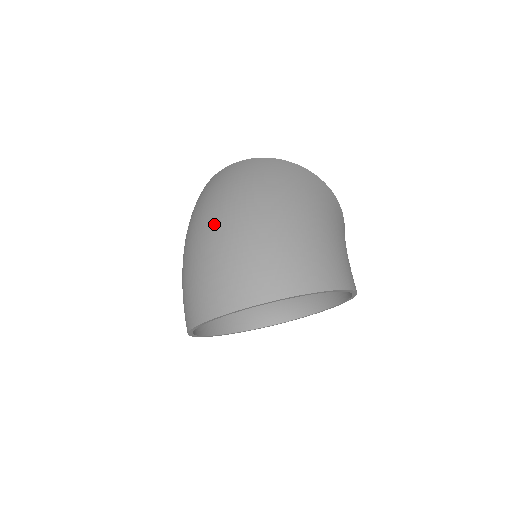
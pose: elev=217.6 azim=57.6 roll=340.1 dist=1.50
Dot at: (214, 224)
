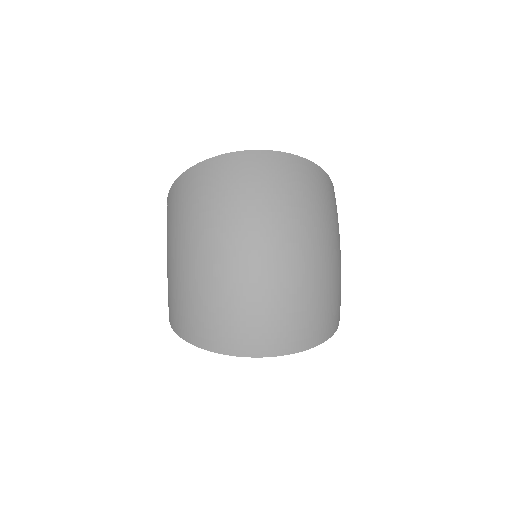
Dot at: (262, 254)
